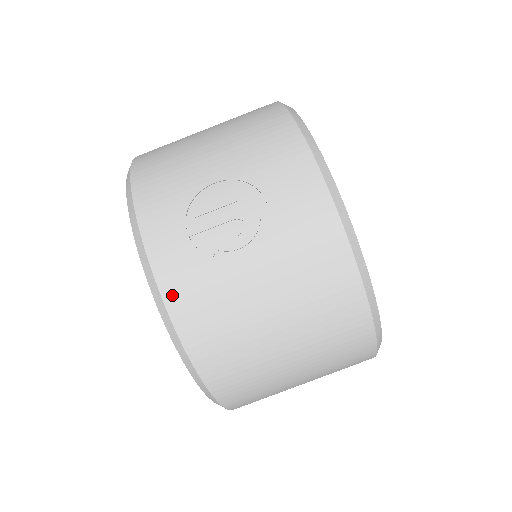
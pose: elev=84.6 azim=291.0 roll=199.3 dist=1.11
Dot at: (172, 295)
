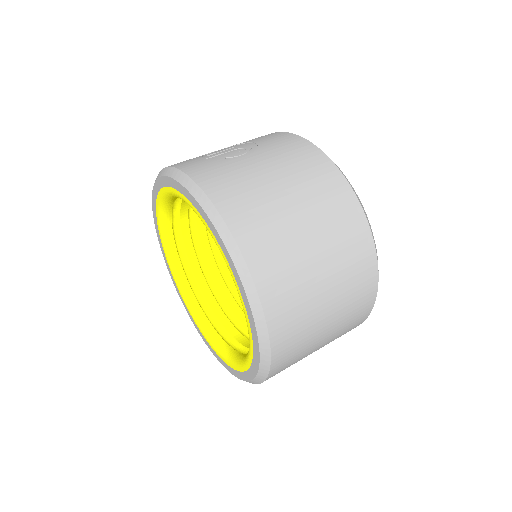
Dot at: (199, 176)
